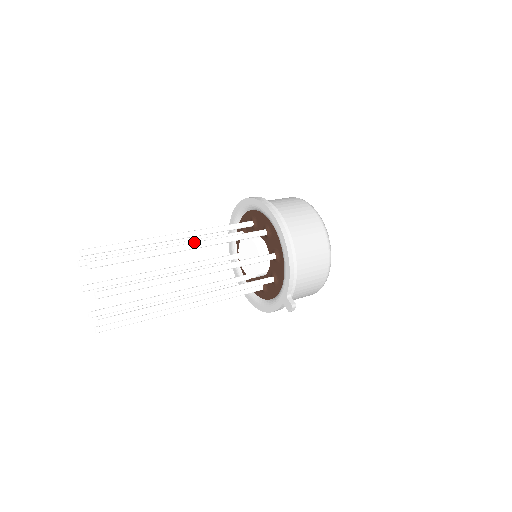
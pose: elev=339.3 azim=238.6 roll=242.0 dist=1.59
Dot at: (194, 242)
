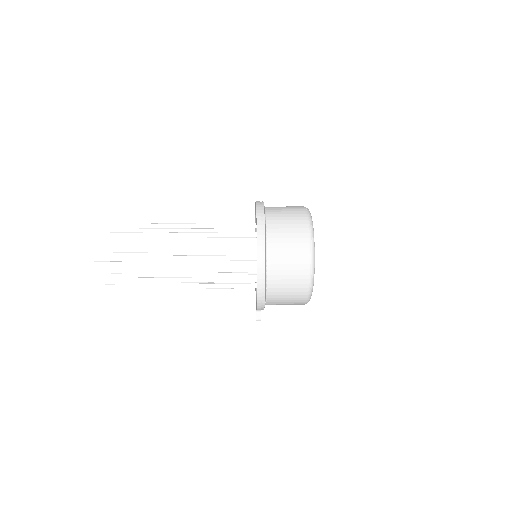
Dot at: (184, 257)
